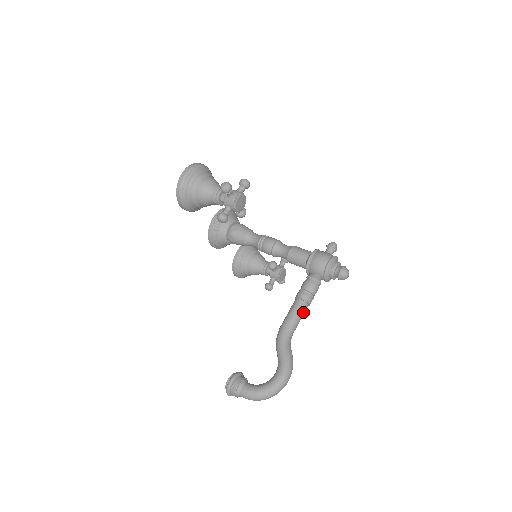
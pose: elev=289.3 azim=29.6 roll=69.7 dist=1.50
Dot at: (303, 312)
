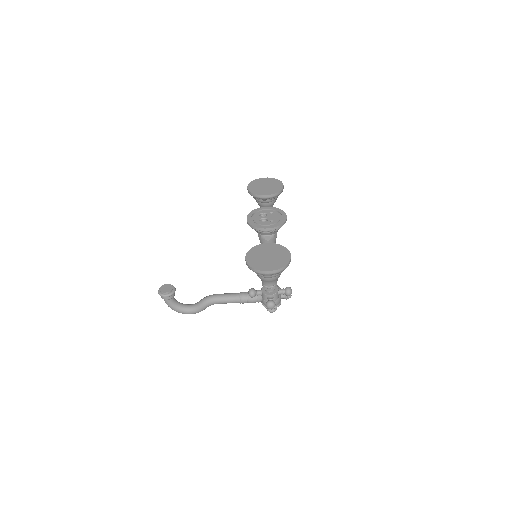
Dot at: occluded
